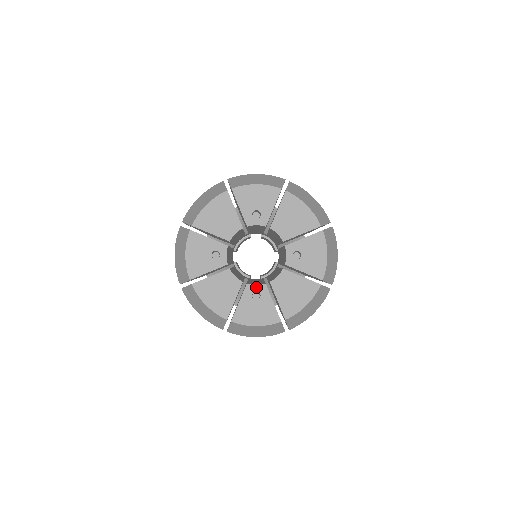
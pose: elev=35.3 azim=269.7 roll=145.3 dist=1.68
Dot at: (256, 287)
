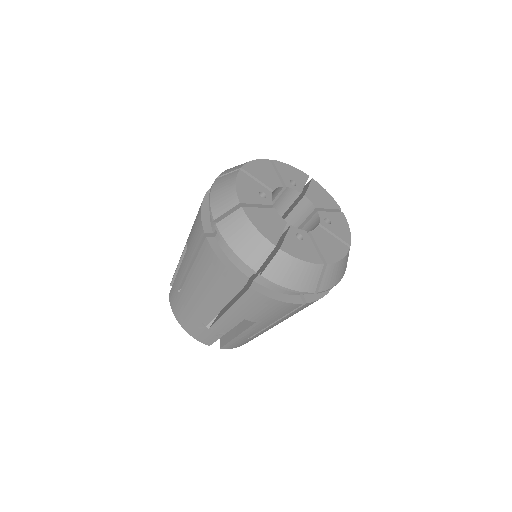
Dot at: (299, 230)
